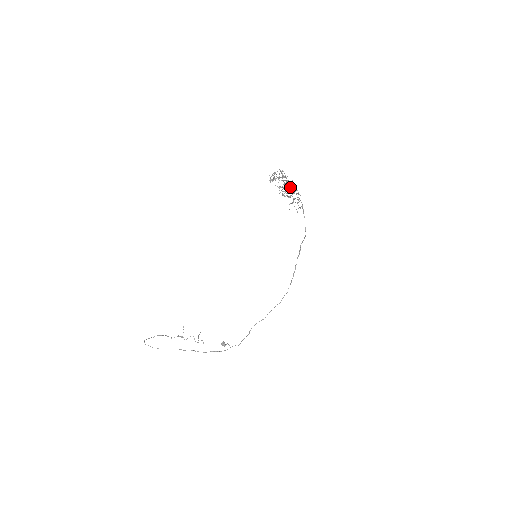
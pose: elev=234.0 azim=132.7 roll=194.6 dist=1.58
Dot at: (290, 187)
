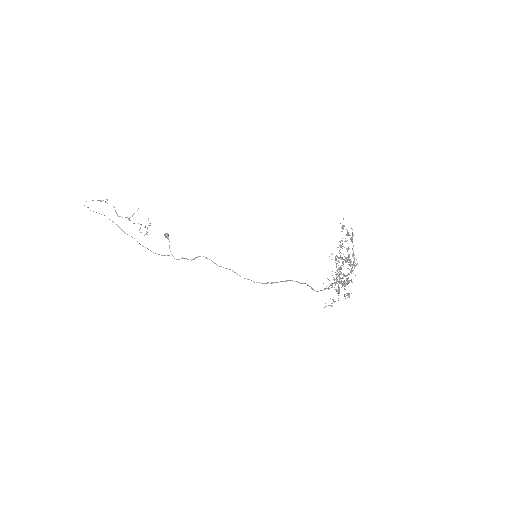
Dot at: occluded
